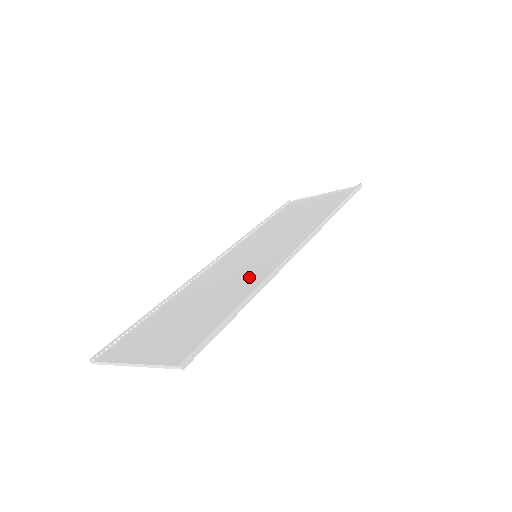
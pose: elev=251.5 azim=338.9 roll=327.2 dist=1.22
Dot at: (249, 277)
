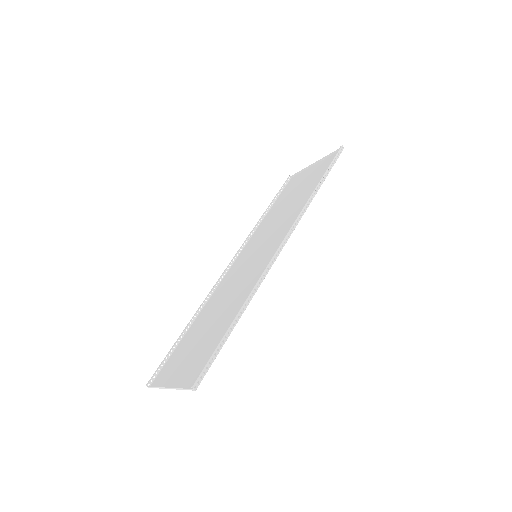
Dot at: (247, 284)
